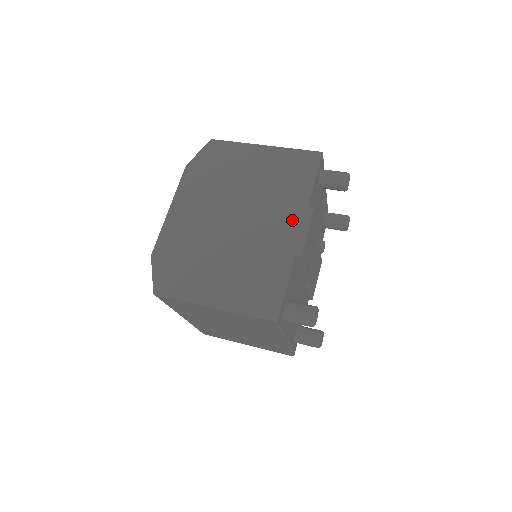
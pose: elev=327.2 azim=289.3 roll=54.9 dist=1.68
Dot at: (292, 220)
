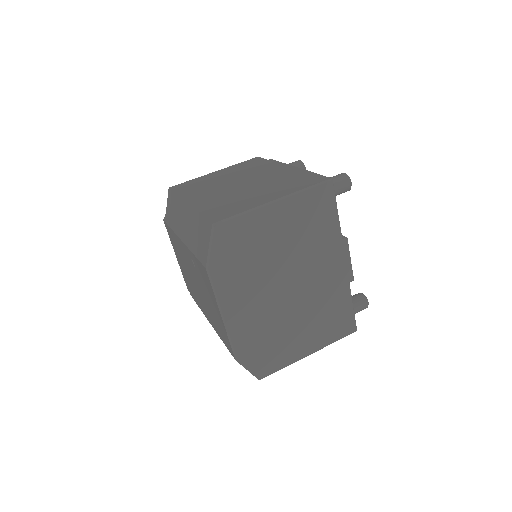
Dot at: (336, 259)
